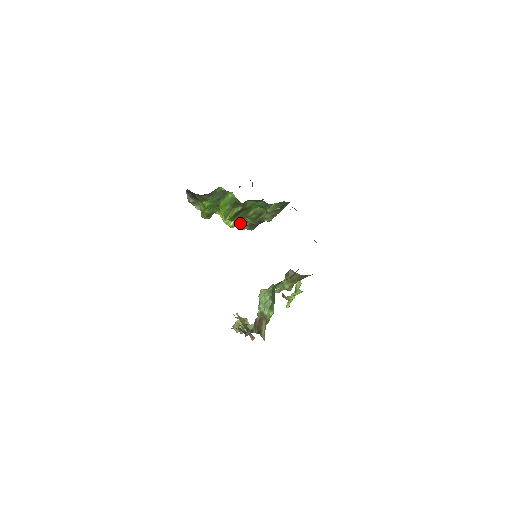
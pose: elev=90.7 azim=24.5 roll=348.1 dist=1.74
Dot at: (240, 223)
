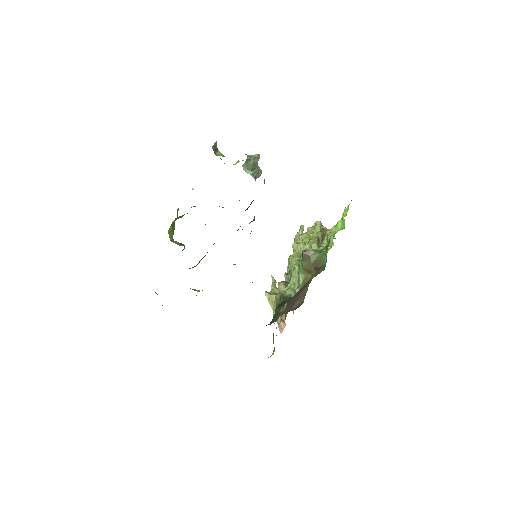
Dot at: occluded
